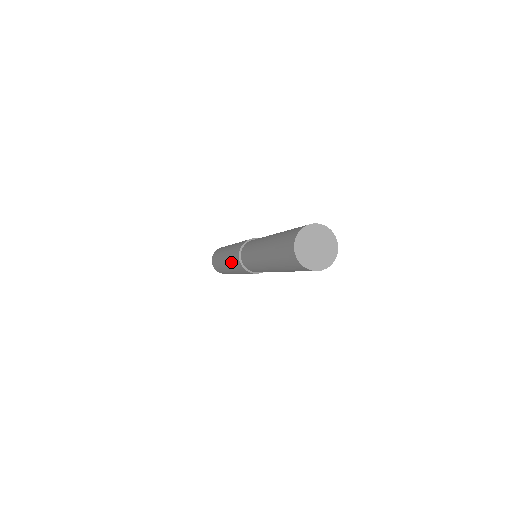
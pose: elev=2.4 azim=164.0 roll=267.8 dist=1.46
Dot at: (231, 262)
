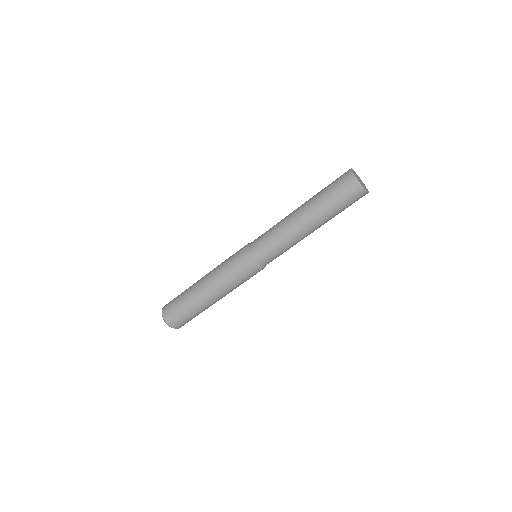
Dot at: (229, 277)
